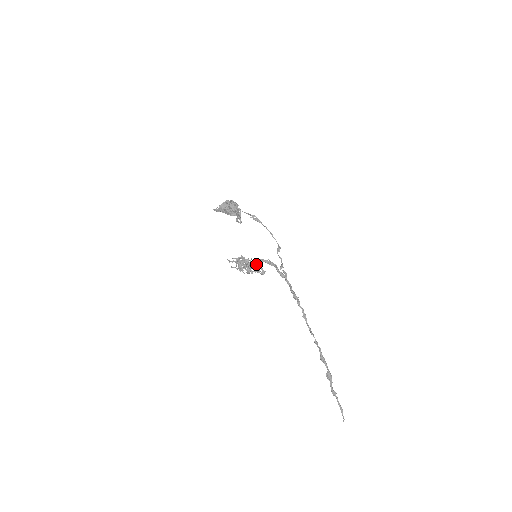
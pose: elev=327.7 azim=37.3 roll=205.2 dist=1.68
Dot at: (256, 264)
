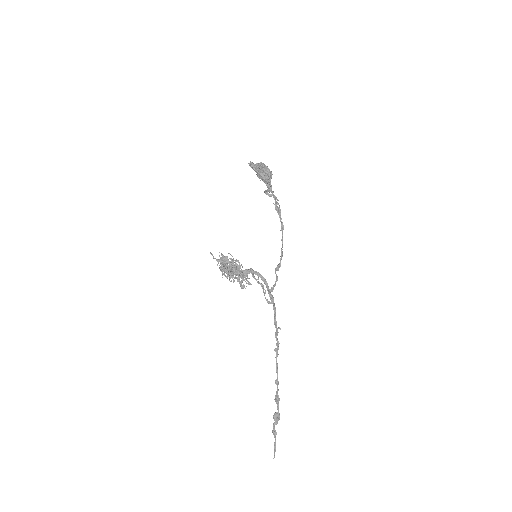
Dot at: (241, 273)
